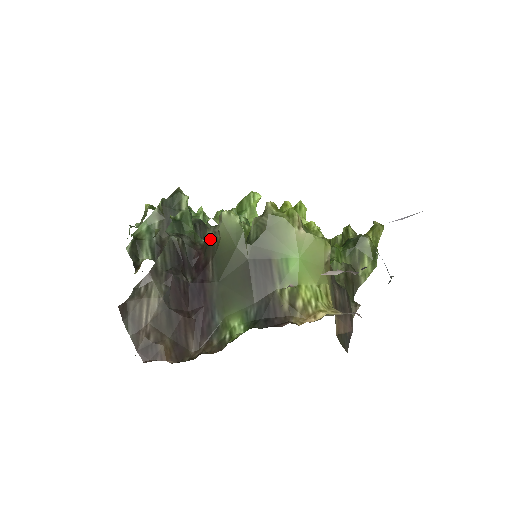
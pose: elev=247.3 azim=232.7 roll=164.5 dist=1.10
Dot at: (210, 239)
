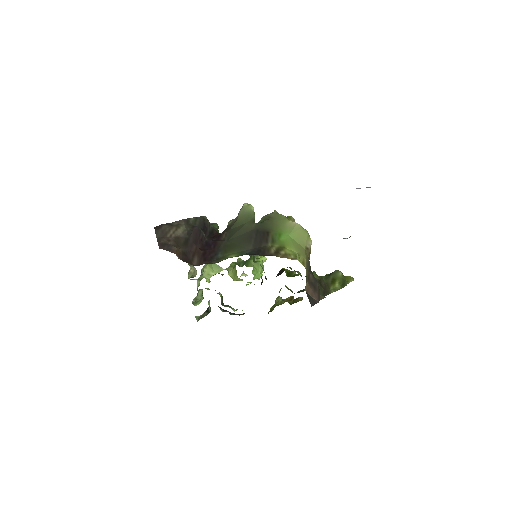
Dot at: (229, 224)
